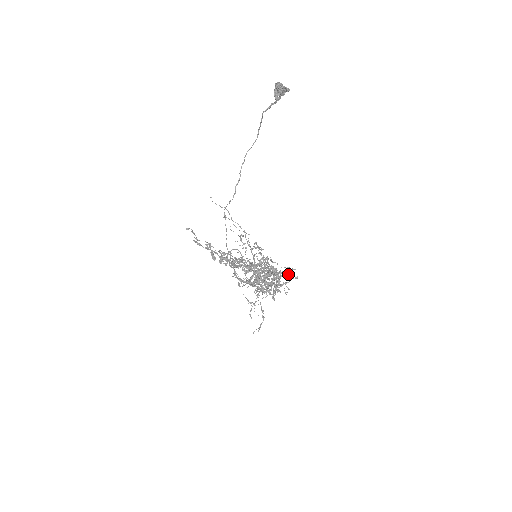
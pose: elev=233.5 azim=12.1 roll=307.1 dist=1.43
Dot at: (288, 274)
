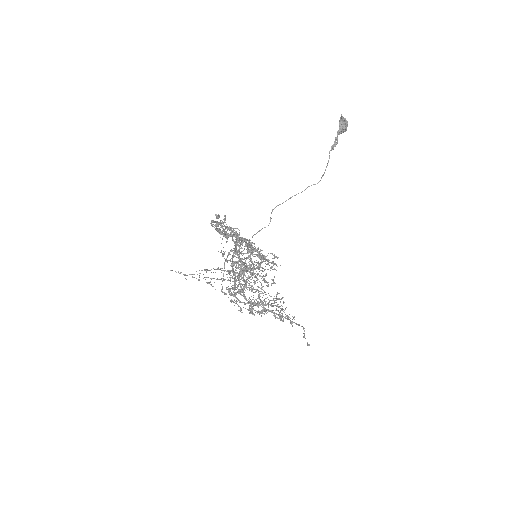
Dot at: occluded
